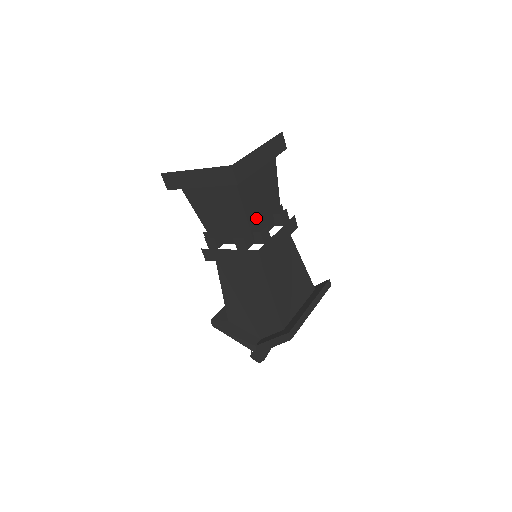
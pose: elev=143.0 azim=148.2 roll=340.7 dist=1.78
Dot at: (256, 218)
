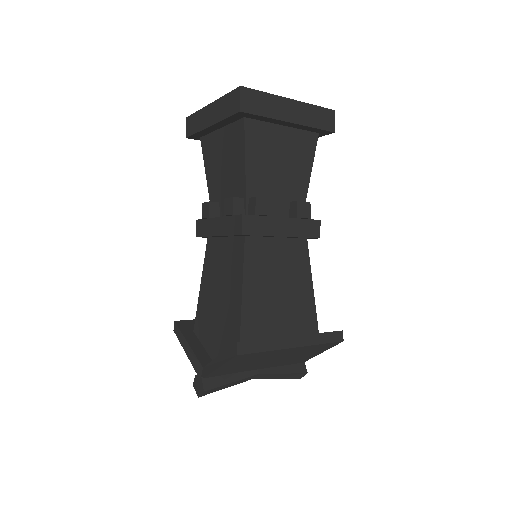
Dot at: (261, 185)
